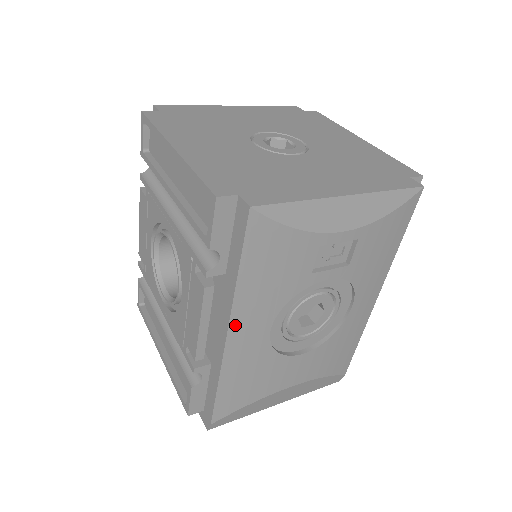
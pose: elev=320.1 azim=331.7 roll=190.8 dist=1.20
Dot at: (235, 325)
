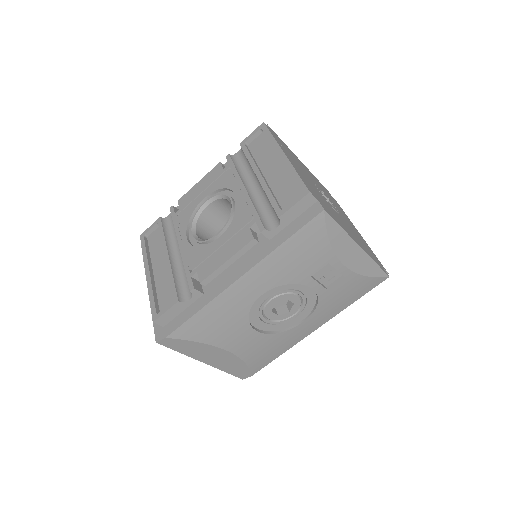
Dot at: (250, 274)
